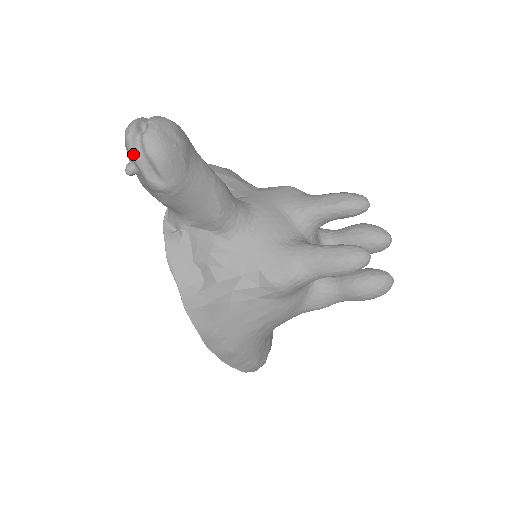
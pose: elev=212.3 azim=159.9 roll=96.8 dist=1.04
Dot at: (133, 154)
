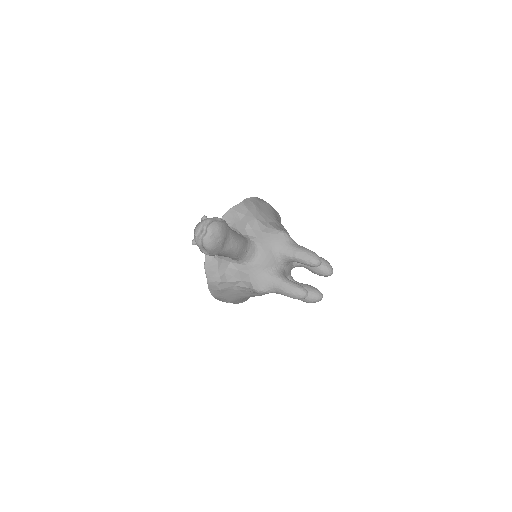
Dot at: (197, 243)
